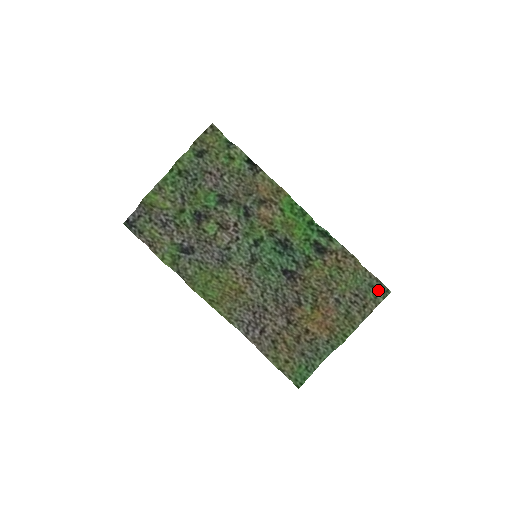
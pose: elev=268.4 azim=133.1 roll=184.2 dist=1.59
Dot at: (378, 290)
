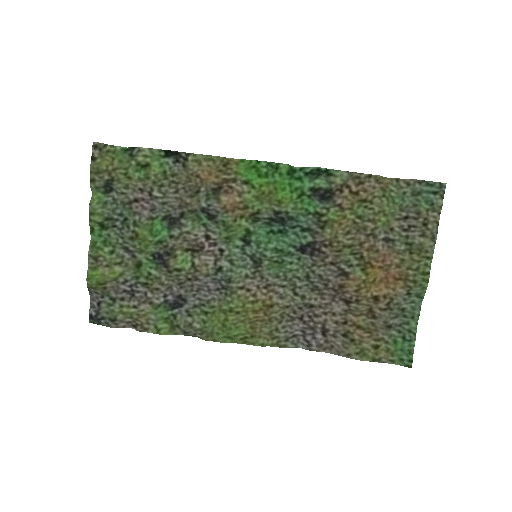
Dot at: (428, 193)
